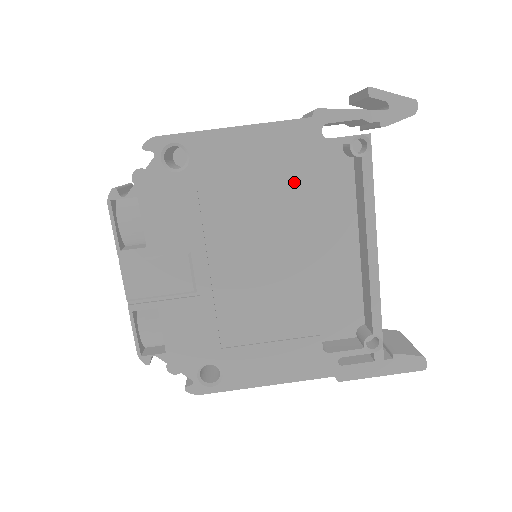
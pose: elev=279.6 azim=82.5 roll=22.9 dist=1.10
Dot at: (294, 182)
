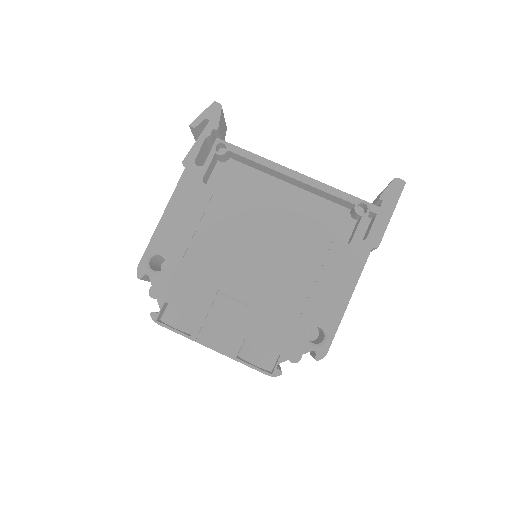
Dot at: (217, 200)
